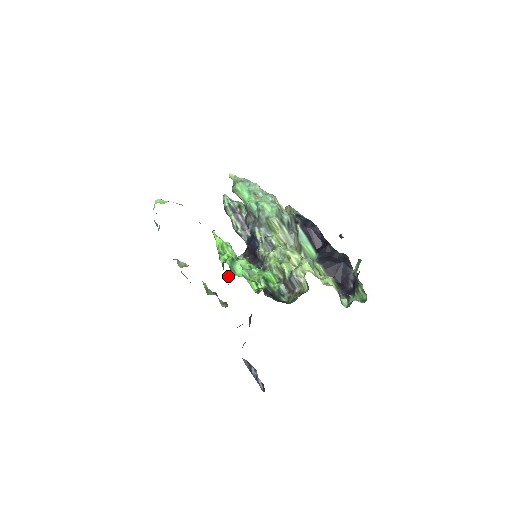
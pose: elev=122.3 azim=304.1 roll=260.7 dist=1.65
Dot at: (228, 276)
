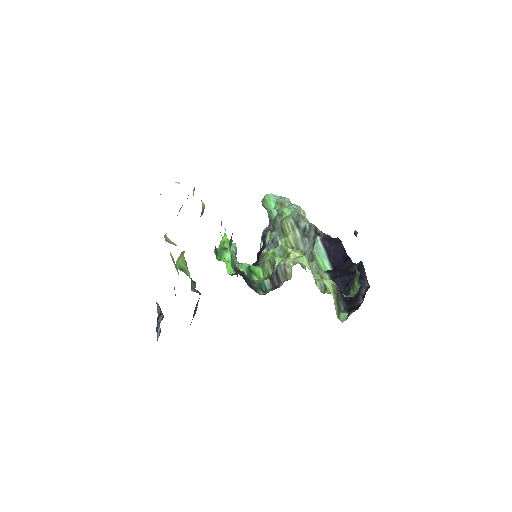
Dot at: occluded
